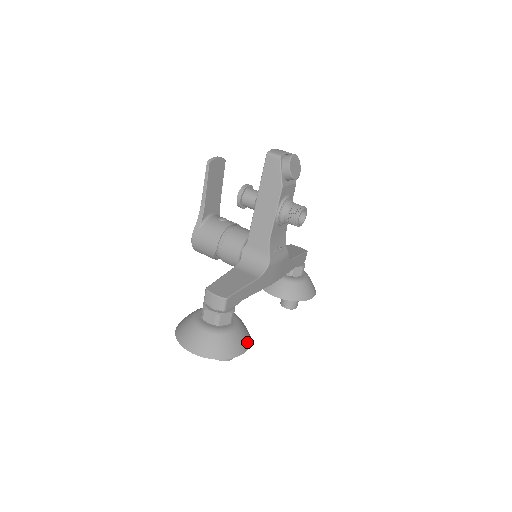
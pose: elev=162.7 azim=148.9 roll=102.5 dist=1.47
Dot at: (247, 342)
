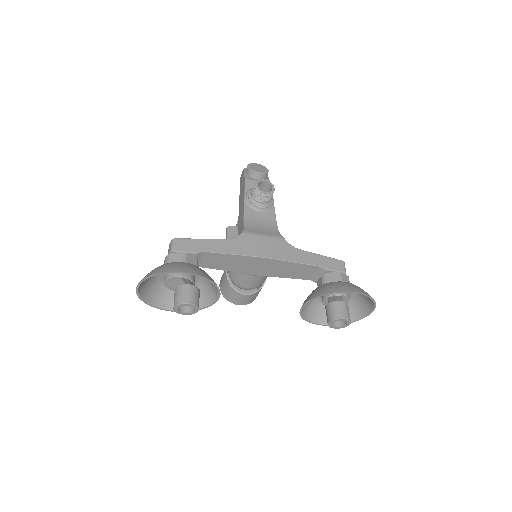
Dot at: (194, 271)
